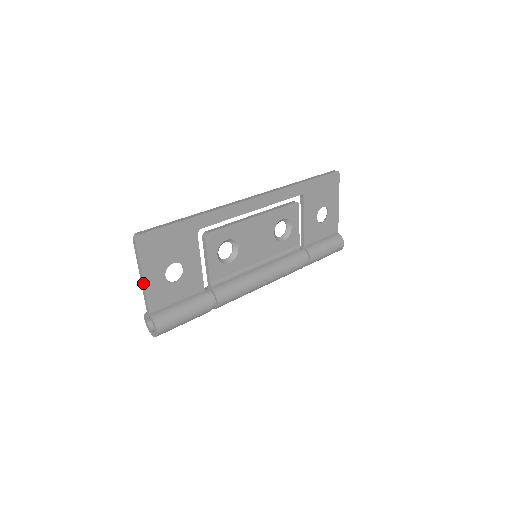
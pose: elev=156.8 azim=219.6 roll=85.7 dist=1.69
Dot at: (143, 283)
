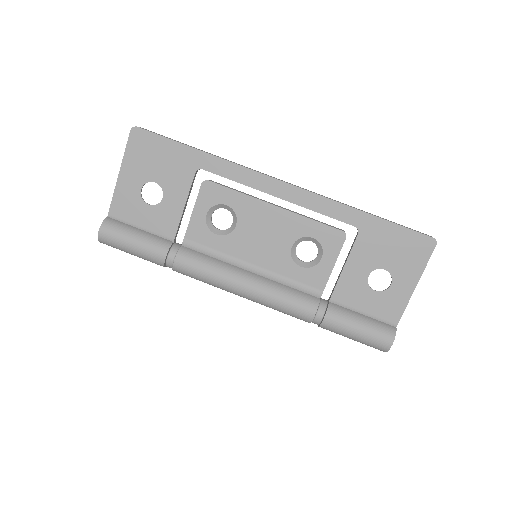
Dot at: (117, 178)
